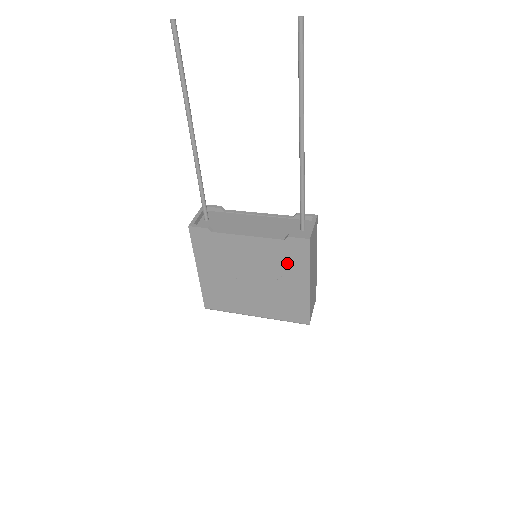
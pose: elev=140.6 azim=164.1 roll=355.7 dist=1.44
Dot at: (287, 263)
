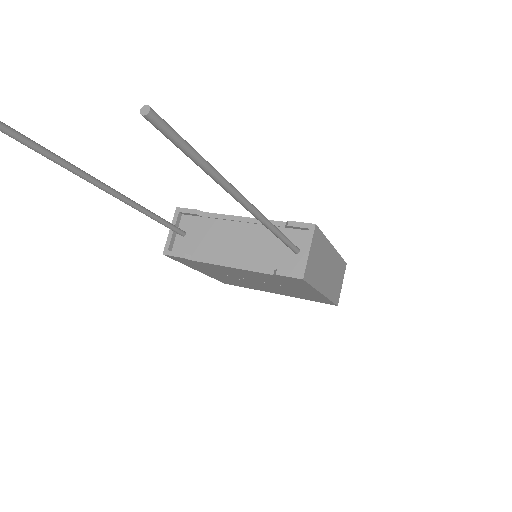
Dot at: (288, 283)
